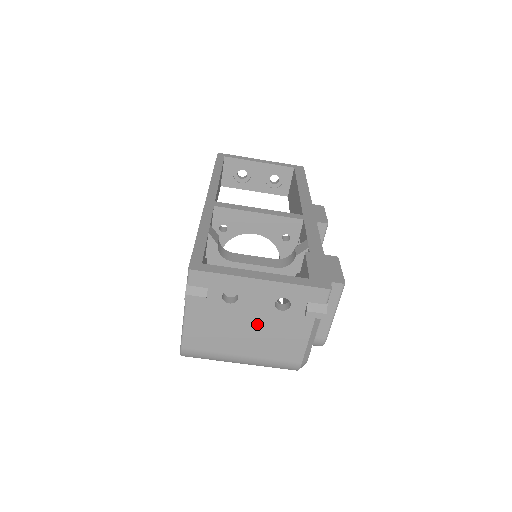
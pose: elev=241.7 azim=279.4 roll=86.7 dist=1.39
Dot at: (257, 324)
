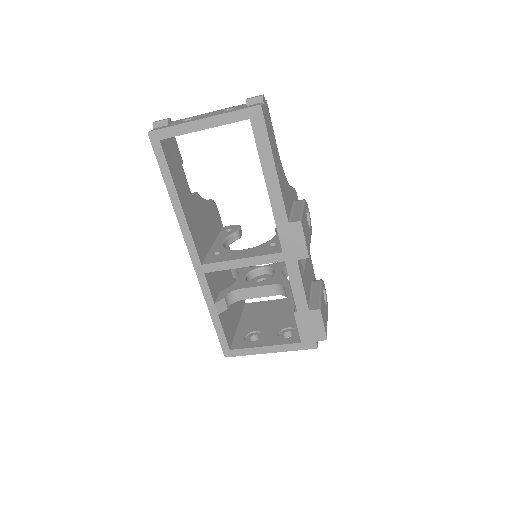
Dot at: occluded
